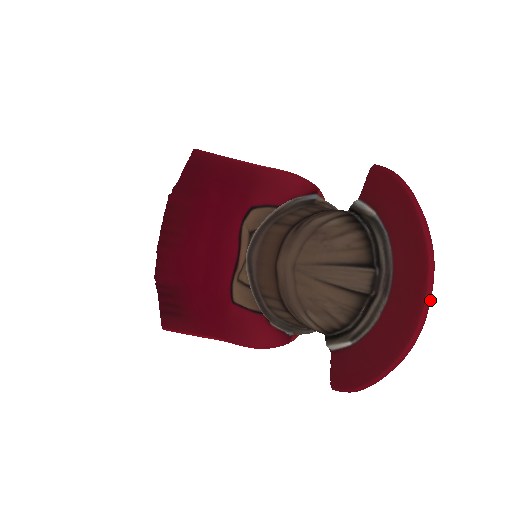
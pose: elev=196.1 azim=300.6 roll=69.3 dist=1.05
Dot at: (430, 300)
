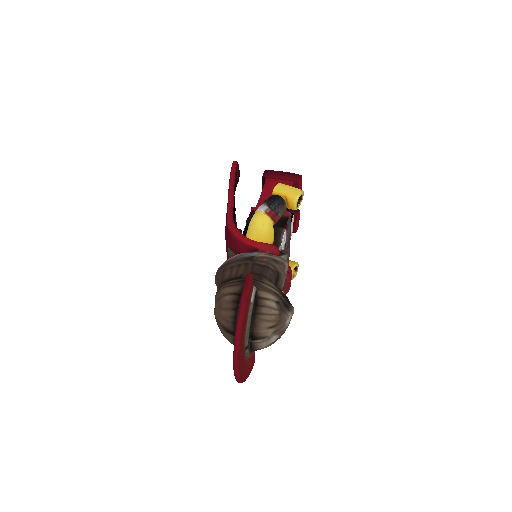
Dot at: (236, 373)
